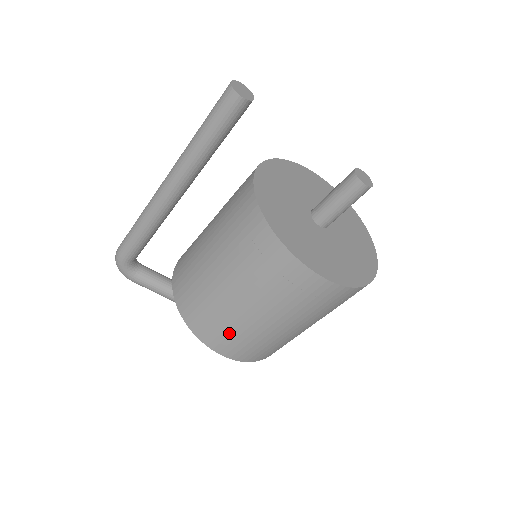
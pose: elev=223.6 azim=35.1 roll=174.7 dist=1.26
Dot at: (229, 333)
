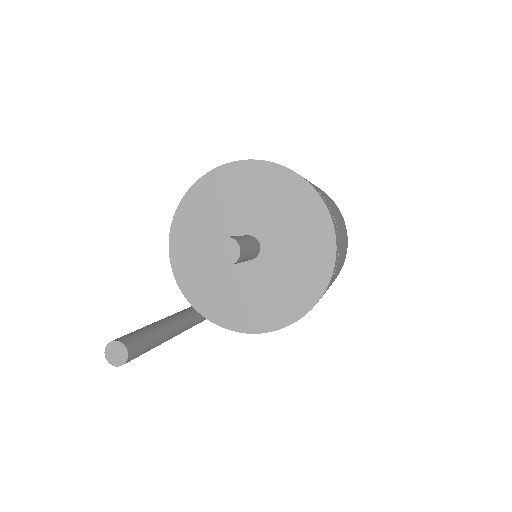
Dot at: occluded
